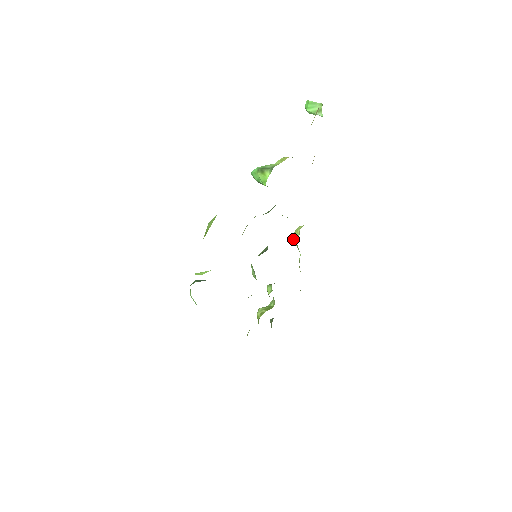
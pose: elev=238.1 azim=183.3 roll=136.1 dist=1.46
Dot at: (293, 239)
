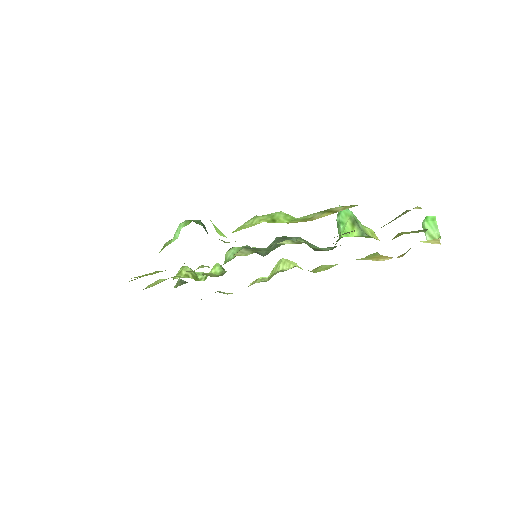
Dot at: (279, 261)
